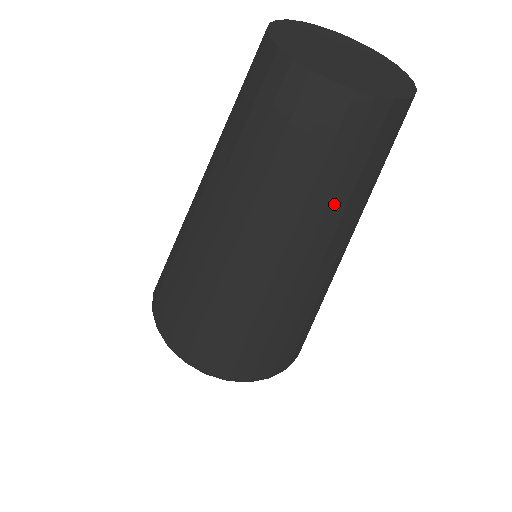
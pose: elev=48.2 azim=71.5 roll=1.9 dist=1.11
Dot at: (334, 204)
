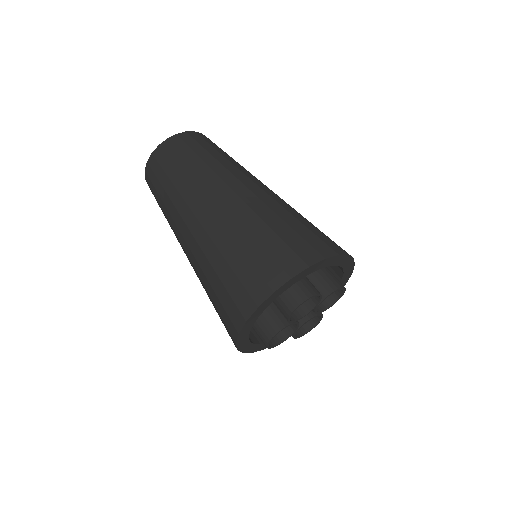
Dot at: (209, 162)
